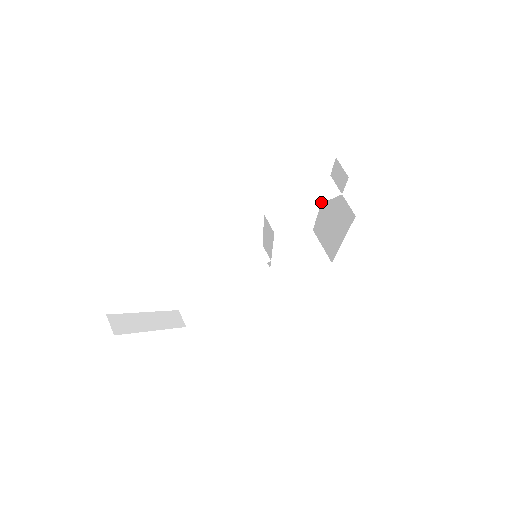
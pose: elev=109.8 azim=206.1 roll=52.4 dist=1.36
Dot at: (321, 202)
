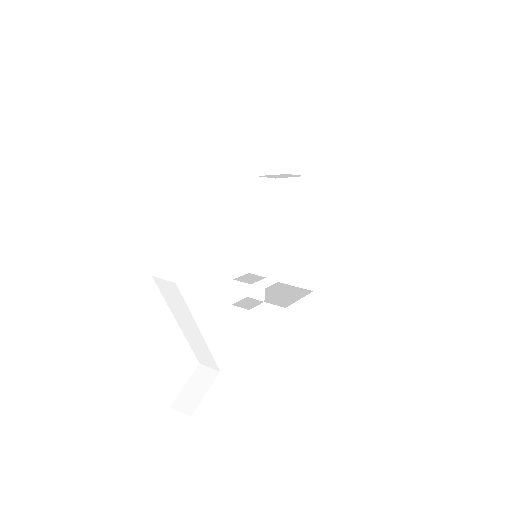
Dot at: (296, 176)
